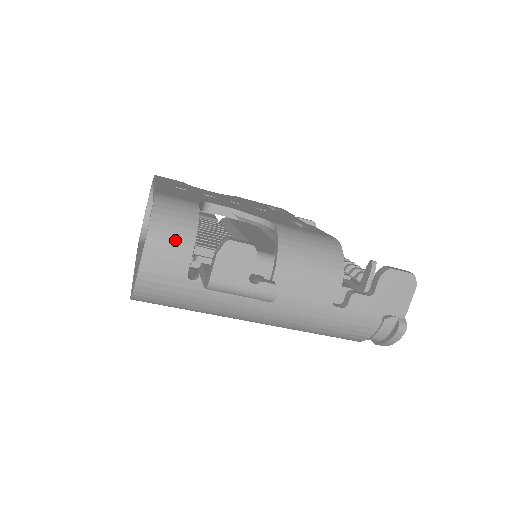
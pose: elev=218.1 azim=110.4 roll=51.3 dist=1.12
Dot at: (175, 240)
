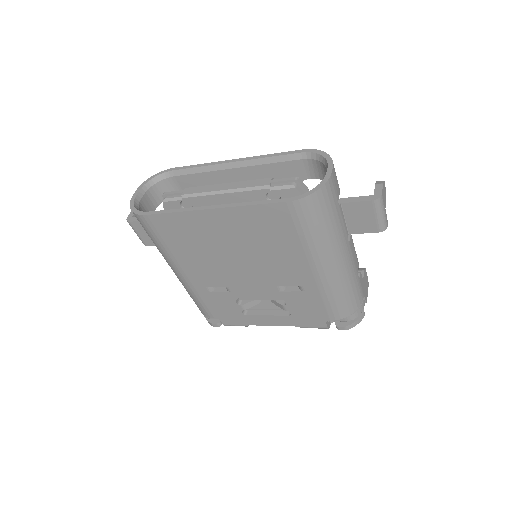
Dot at: occluded
